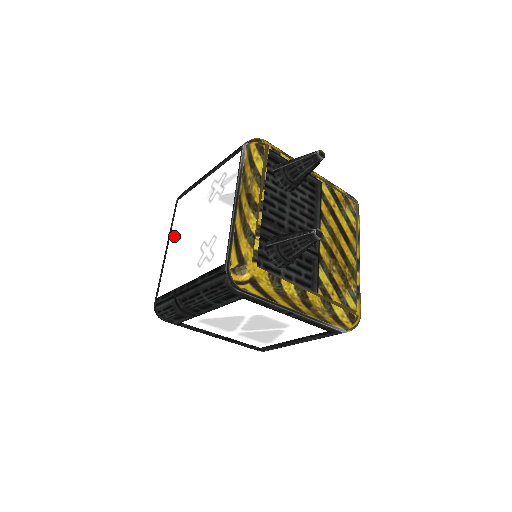
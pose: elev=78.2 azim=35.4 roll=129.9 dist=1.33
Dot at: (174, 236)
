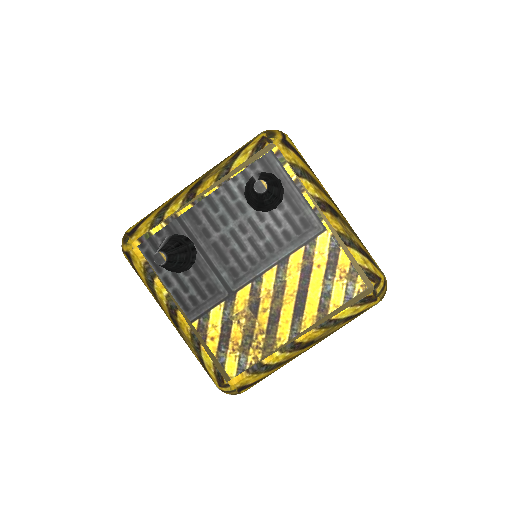
Dot at: occluded
